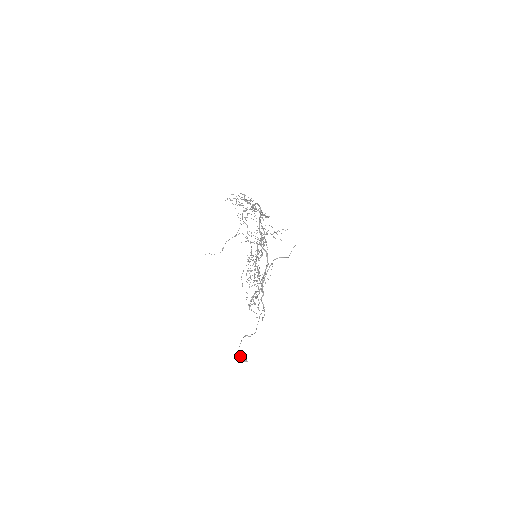
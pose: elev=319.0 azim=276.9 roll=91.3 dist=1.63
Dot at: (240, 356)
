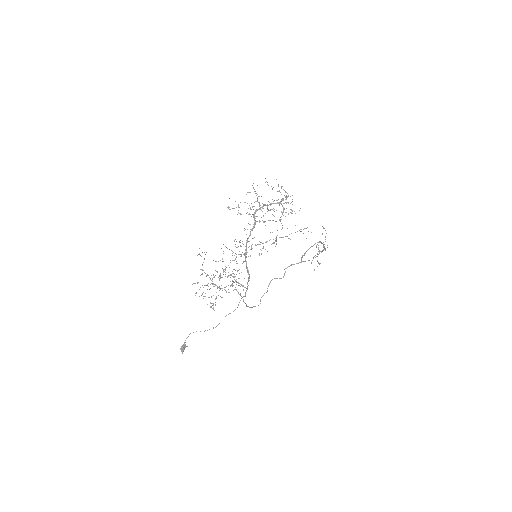
Dot at: (181, 346)
